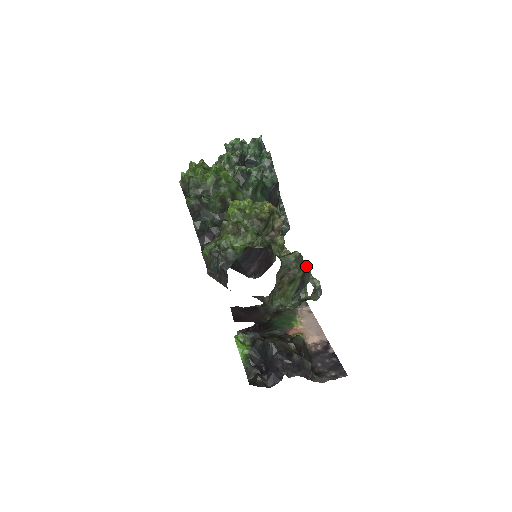
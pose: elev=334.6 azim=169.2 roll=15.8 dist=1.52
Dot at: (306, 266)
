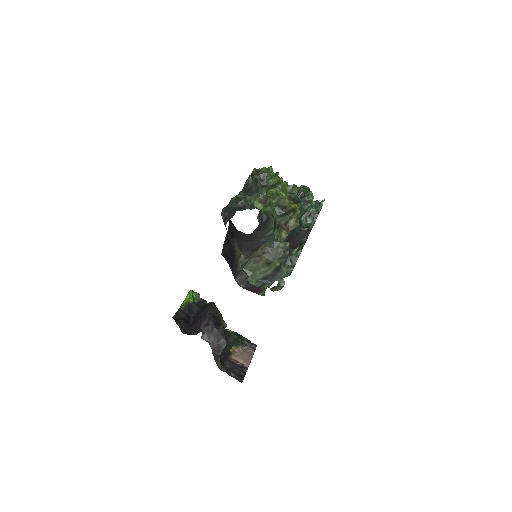
Dot at: (285, 266)
